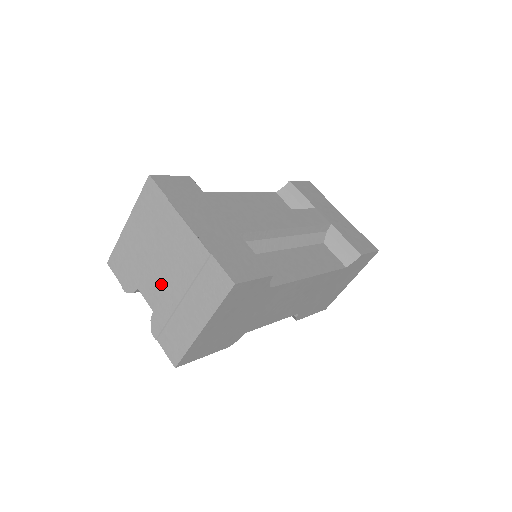
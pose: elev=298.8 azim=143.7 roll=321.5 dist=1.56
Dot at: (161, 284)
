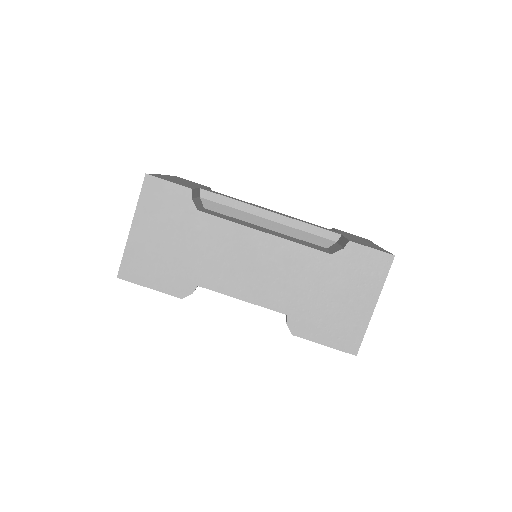
Dot at: occluded
